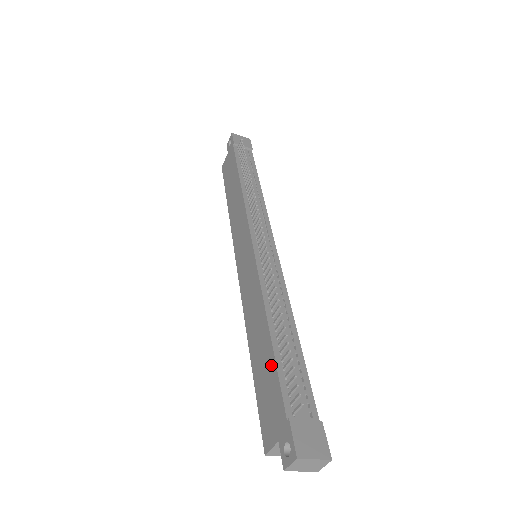
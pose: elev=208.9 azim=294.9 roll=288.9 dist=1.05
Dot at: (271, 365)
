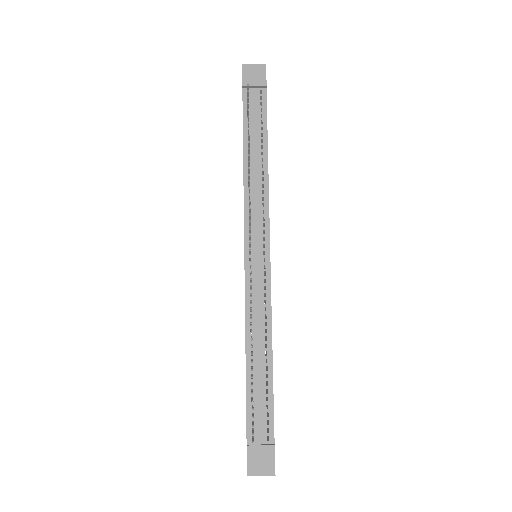
Dot at: (246, 391)
